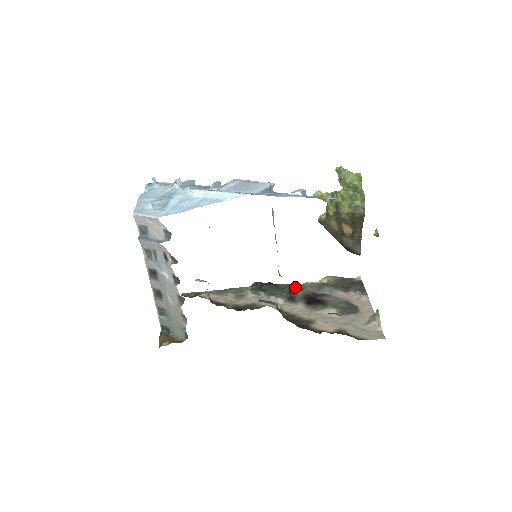
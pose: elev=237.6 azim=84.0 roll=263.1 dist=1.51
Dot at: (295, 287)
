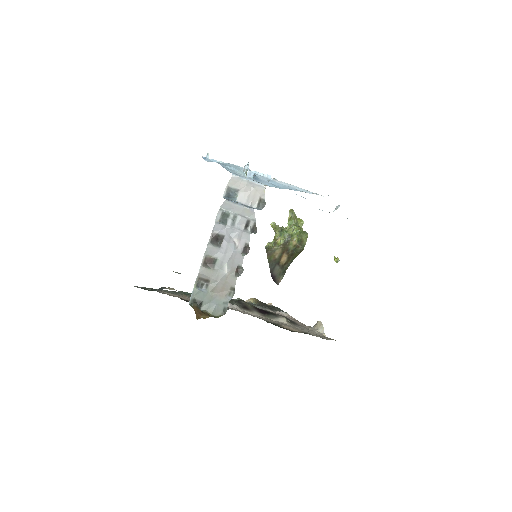
Dot at: (240, 300)
